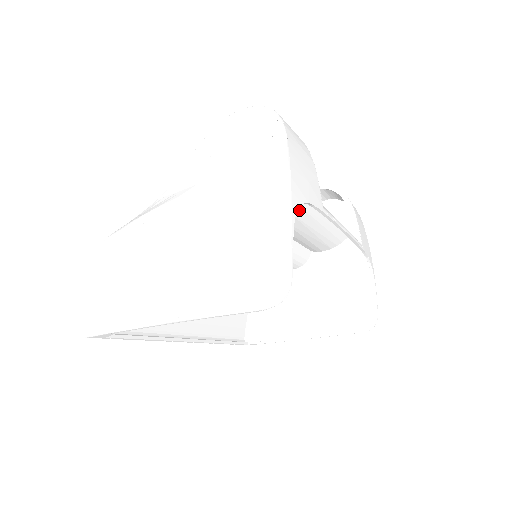
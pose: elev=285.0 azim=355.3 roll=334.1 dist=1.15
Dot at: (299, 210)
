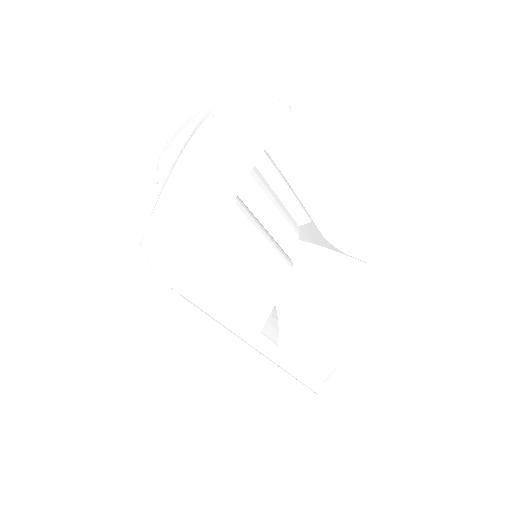
Dot at: (252, 171)
